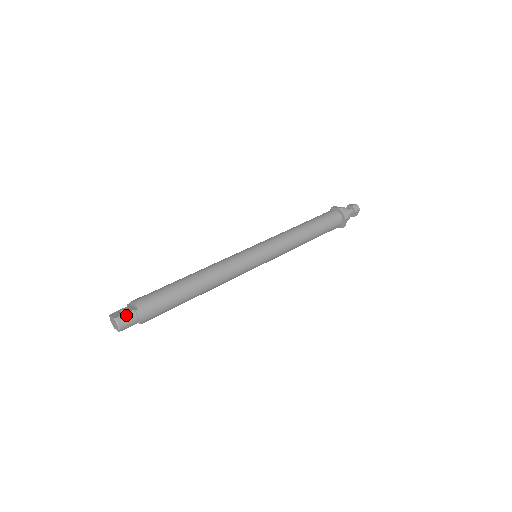
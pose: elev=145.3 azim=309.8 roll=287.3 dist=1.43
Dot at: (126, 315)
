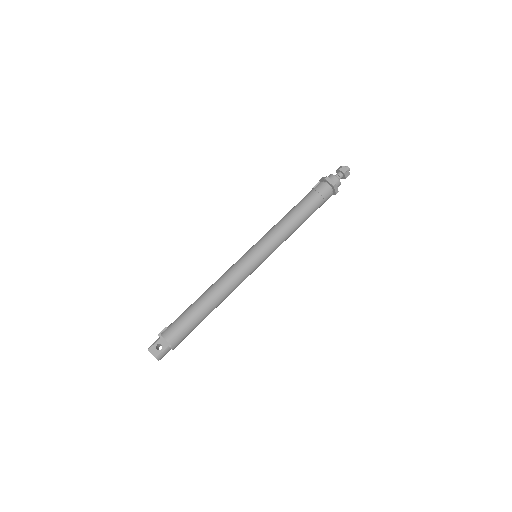
Dot at: (163, 352)
